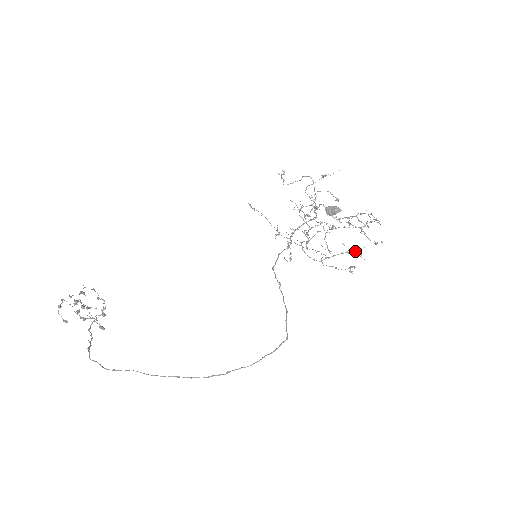
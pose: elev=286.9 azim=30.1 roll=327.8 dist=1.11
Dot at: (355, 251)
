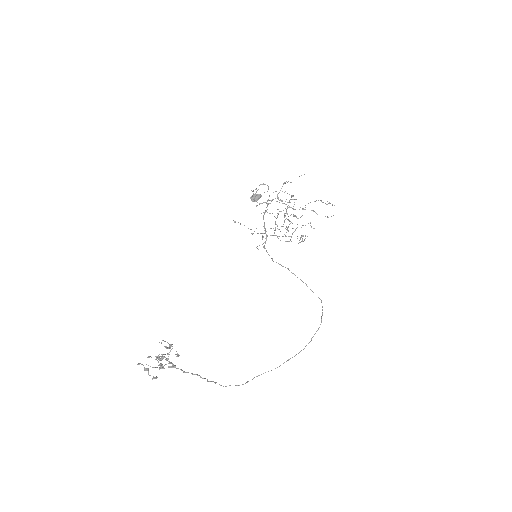
Dot at: (305, 225)
